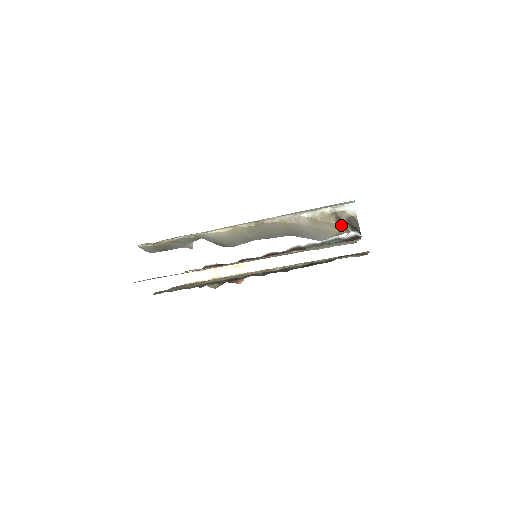
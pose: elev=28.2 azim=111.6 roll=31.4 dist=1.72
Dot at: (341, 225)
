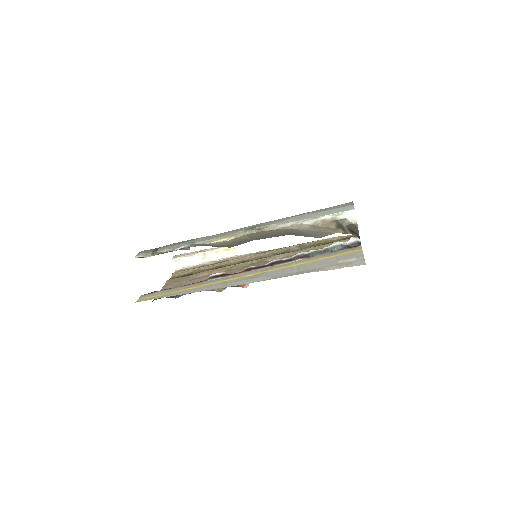
Dot at: (340, 229)
